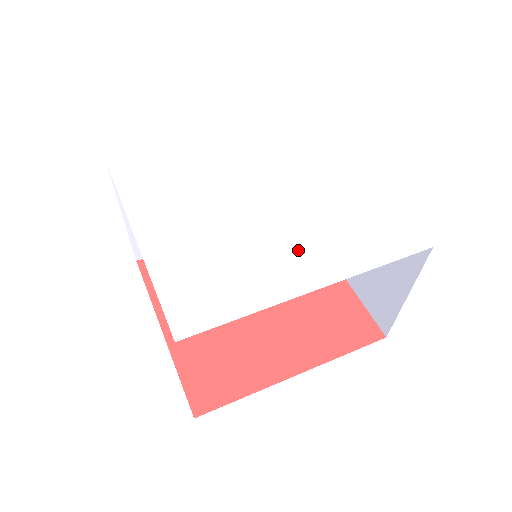
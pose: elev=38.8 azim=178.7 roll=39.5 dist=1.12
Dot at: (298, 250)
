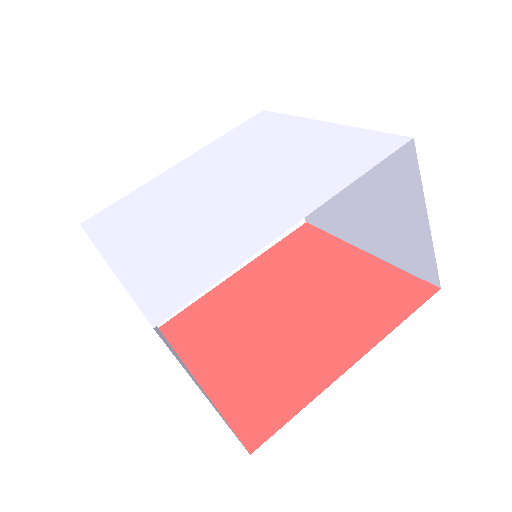
Dot at: (270, 203)
